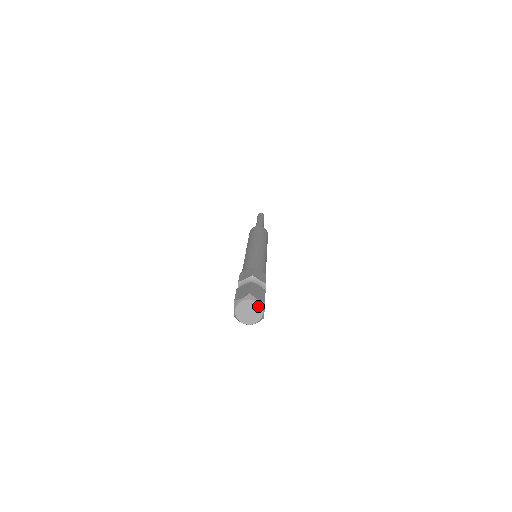
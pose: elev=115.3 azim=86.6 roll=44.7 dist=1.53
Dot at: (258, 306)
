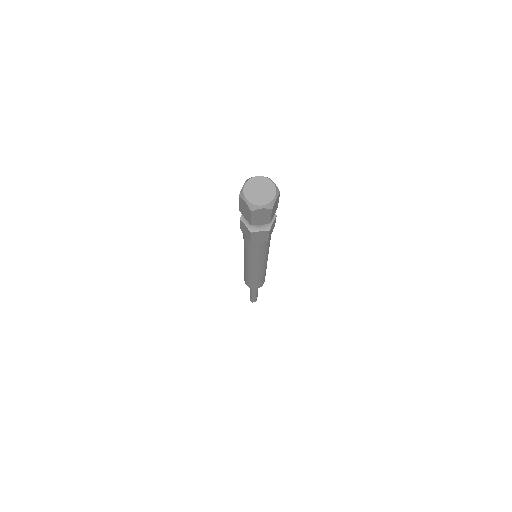
Dot at: (273, 187)
